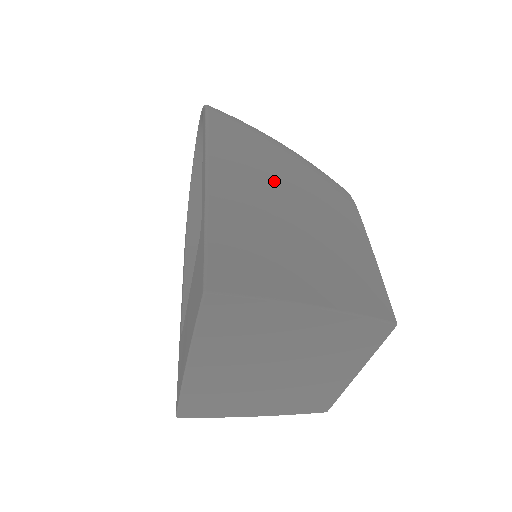
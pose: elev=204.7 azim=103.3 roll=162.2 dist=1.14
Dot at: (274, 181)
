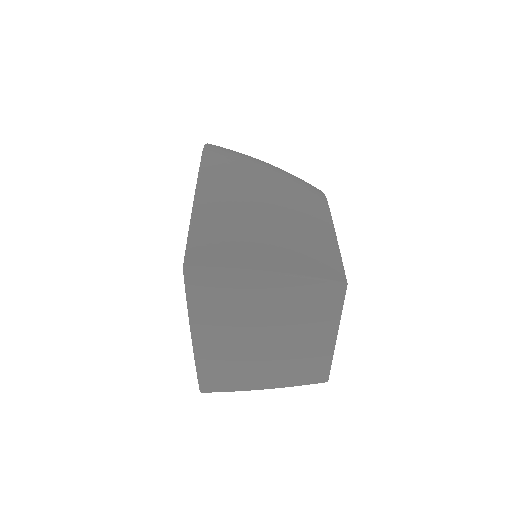
Dot at: (252, 190)
